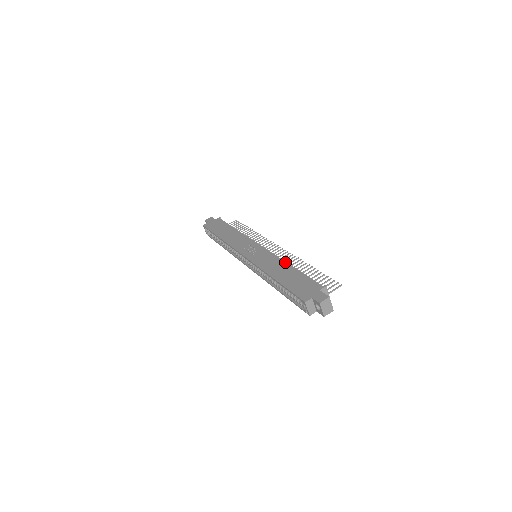
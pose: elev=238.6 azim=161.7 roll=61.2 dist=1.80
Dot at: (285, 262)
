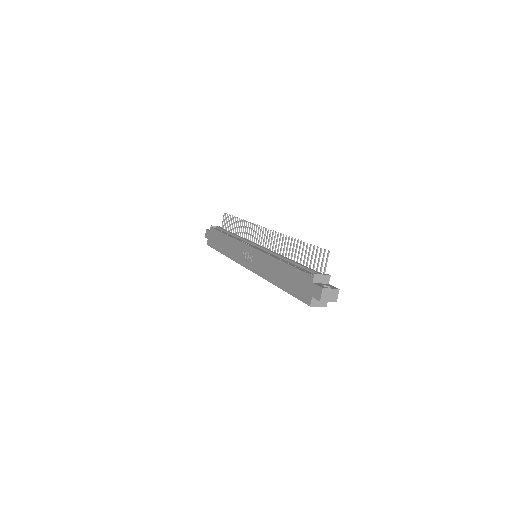
Dot at: (274, 259)
